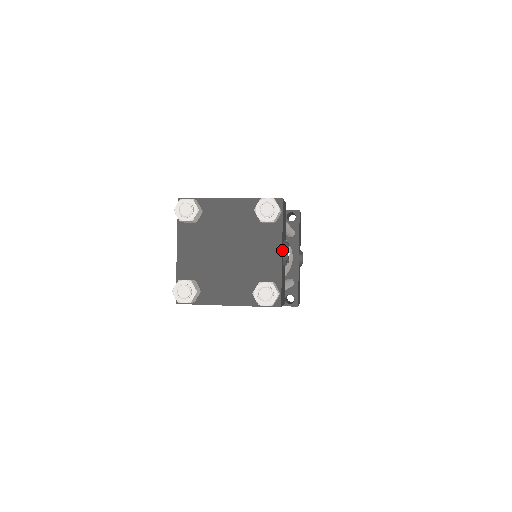
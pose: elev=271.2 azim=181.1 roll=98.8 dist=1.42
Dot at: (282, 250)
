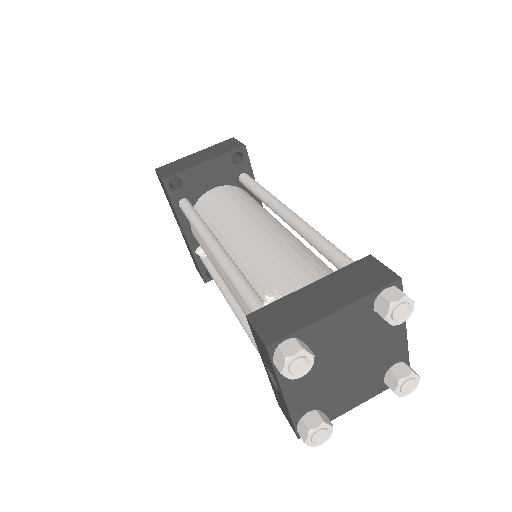
Dot at: (403, 327)
